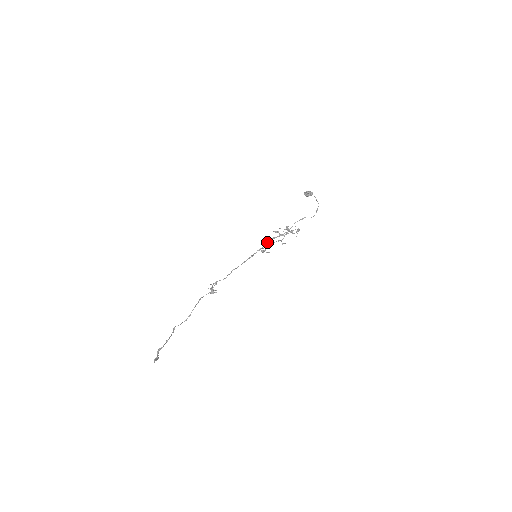
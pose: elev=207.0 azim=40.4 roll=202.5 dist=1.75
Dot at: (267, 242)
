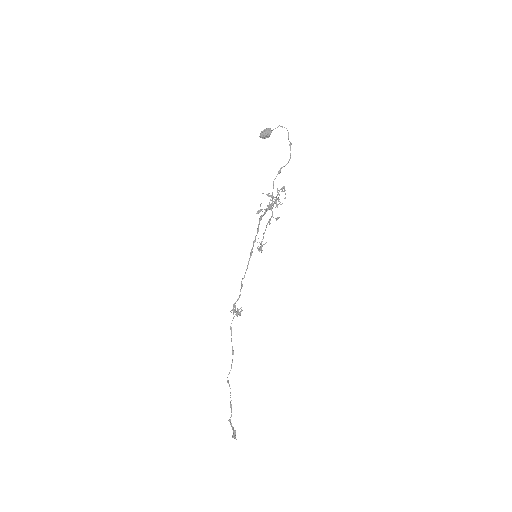
Dot at: occluded
